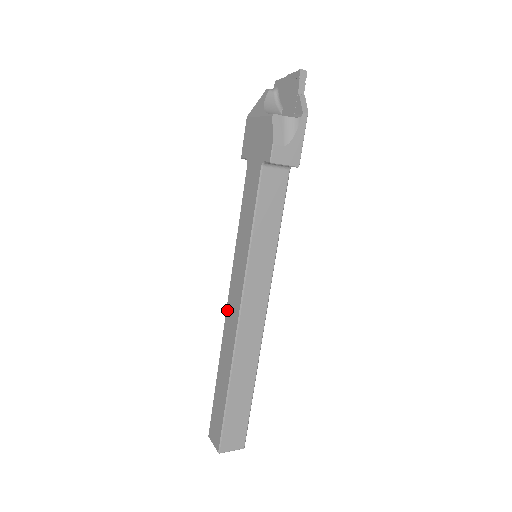
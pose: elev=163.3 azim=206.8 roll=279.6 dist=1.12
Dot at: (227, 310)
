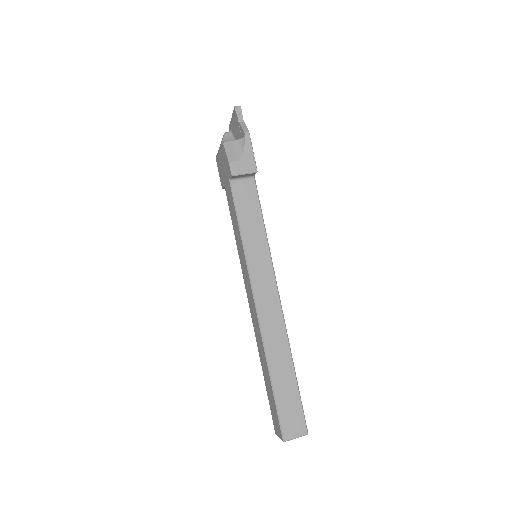
Dot at: (250, 310)
